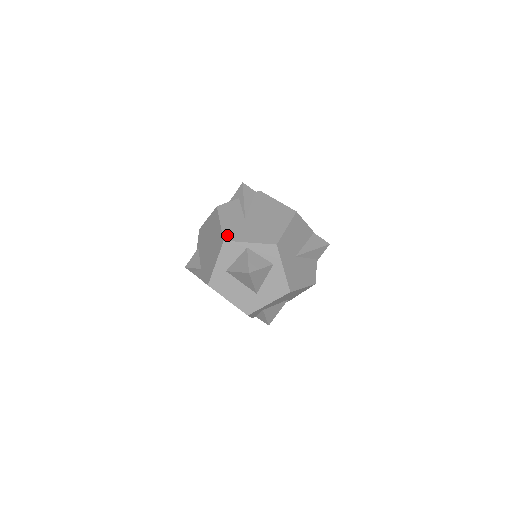
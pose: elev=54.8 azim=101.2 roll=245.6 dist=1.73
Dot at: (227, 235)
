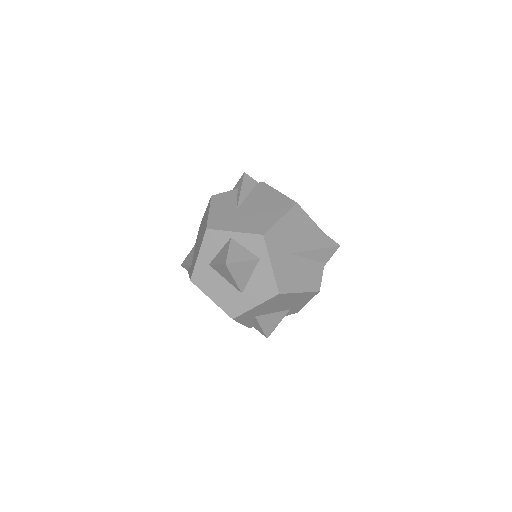
Dot at: (212, 223)
